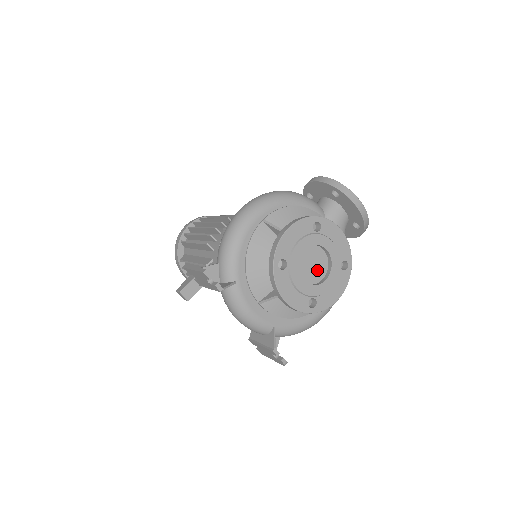
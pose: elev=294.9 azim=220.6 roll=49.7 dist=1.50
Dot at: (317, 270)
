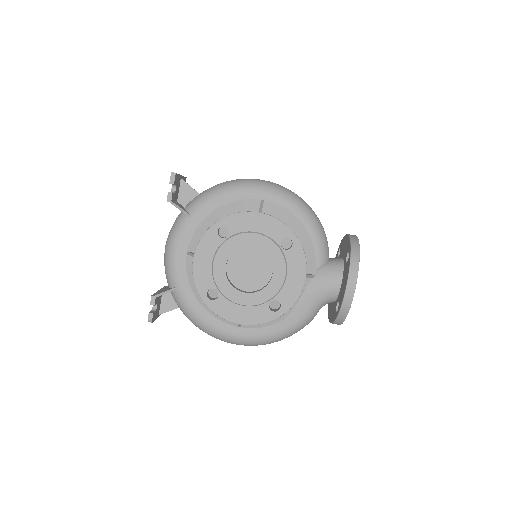
Dot at: (249, 278)
